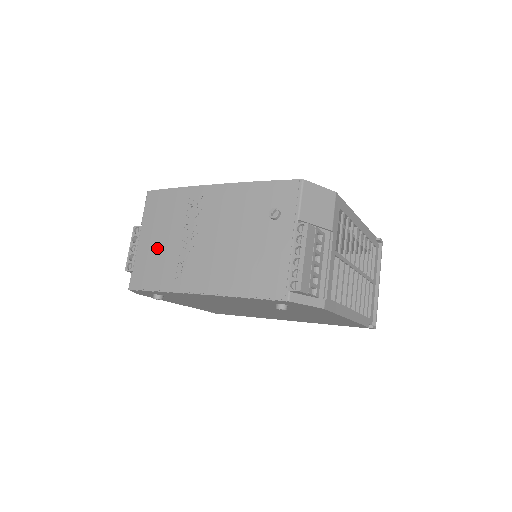
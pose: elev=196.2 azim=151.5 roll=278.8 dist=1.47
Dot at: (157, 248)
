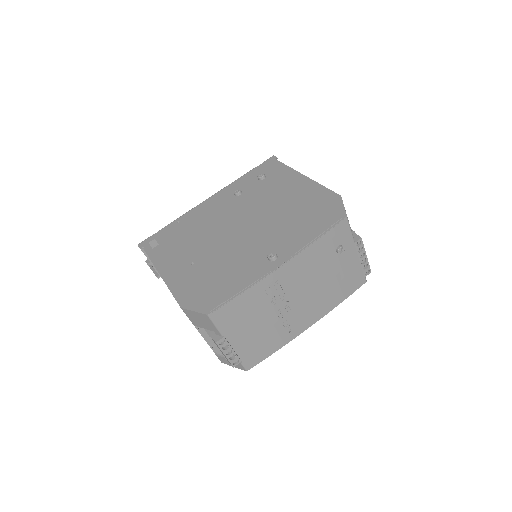
Dot at: (257, 335)
